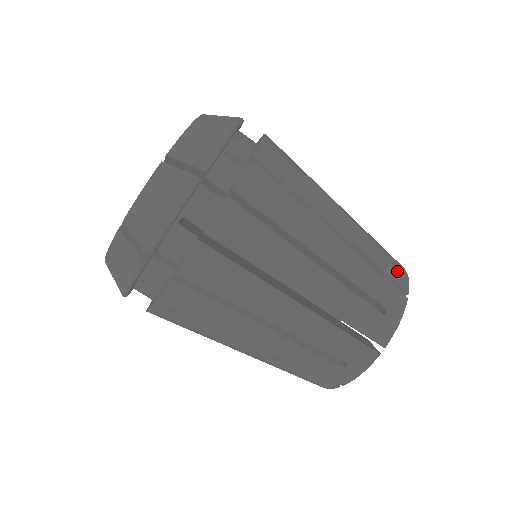
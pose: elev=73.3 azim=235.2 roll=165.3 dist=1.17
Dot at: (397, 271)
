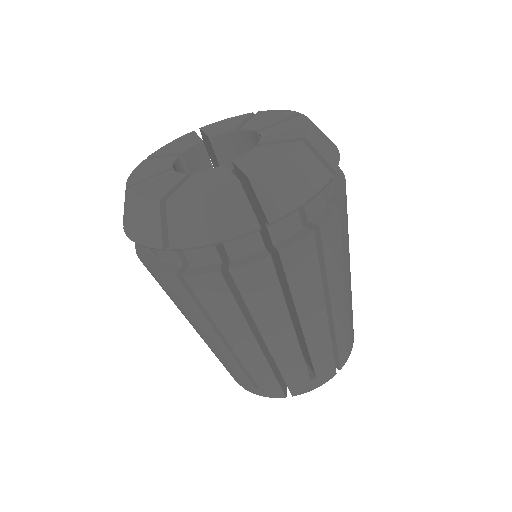
Dot at: (302, 384)
